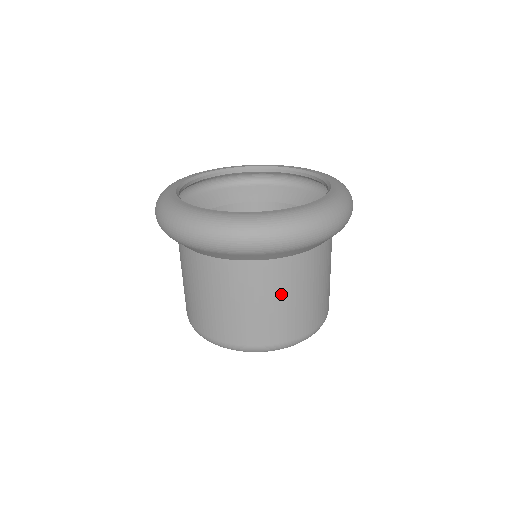
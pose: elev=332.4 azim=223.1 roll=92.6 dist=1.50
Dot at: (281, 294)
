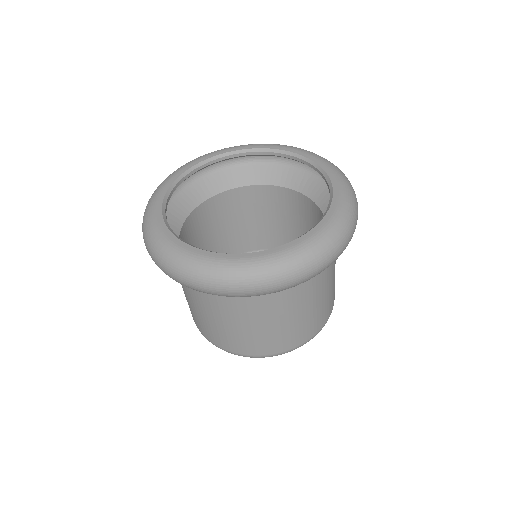
Dot at: (263, 320)
